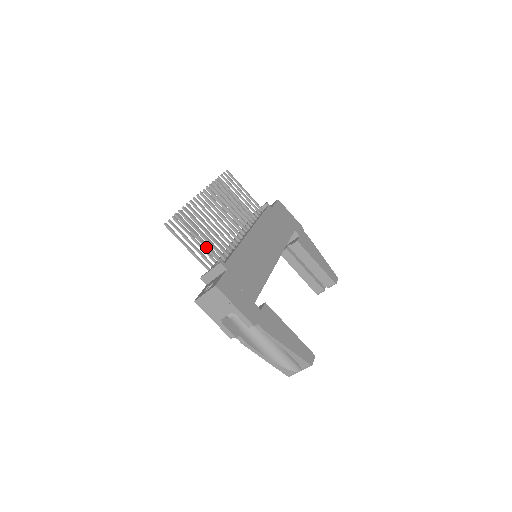
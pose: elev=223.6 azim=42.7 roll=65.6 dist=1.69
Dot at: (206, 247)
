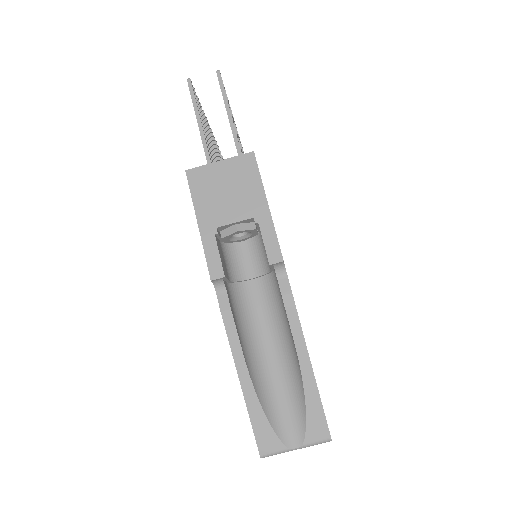
Dot at: (237, 138)
